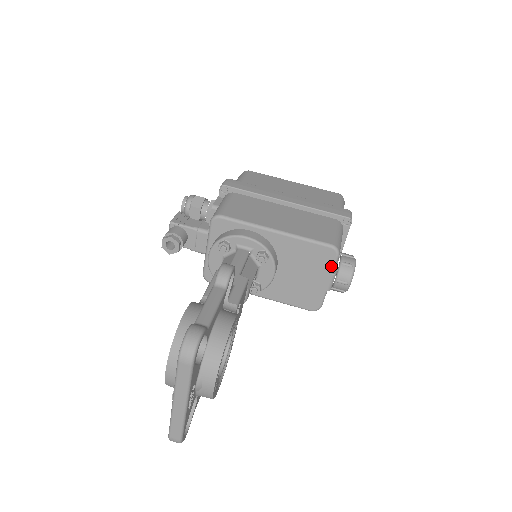
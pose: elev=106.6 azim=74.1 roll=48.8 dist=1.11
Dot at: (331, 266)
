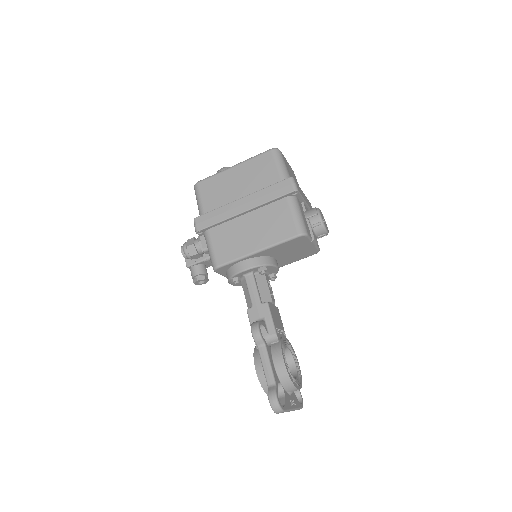
Dot at: (307, 240)
